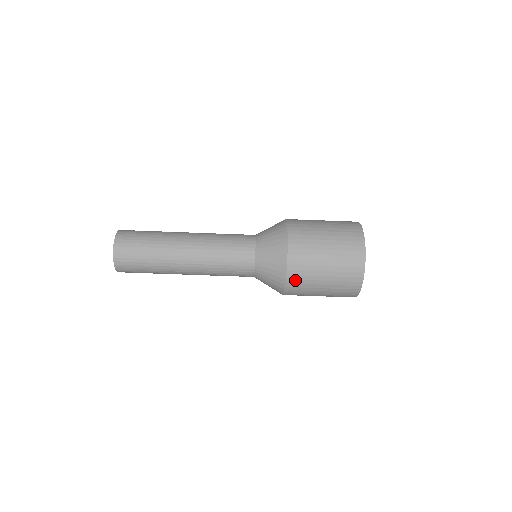
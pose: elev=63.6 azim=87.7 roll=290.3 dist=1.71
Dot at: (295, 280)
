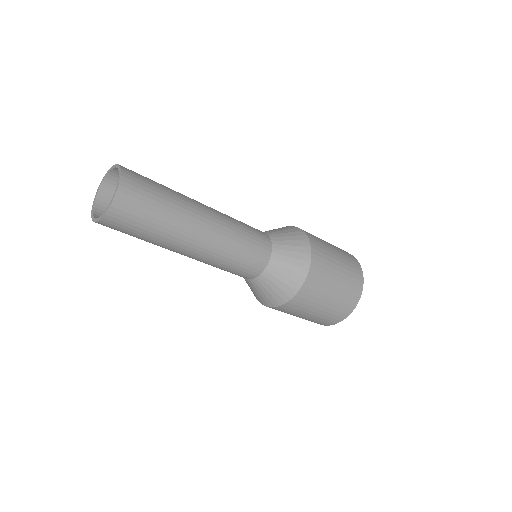
Dot at: (294, 305)
